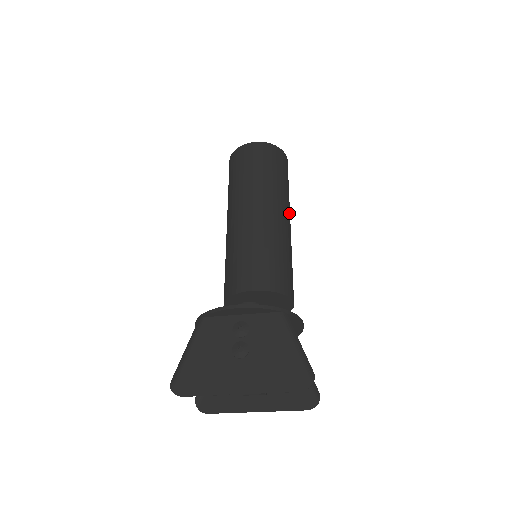
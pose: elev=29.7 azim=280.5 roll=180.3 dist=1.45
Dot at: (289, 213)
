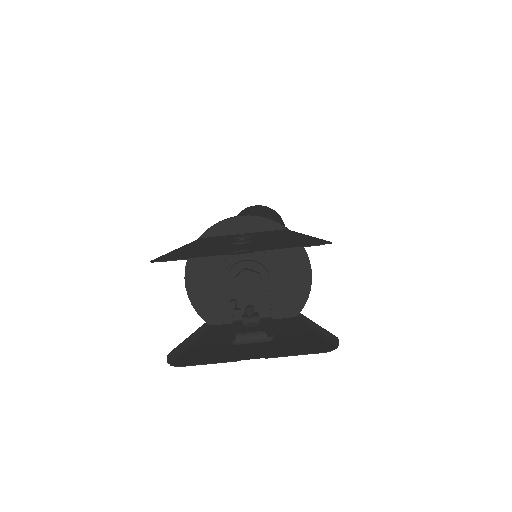
Dot at: occluded
